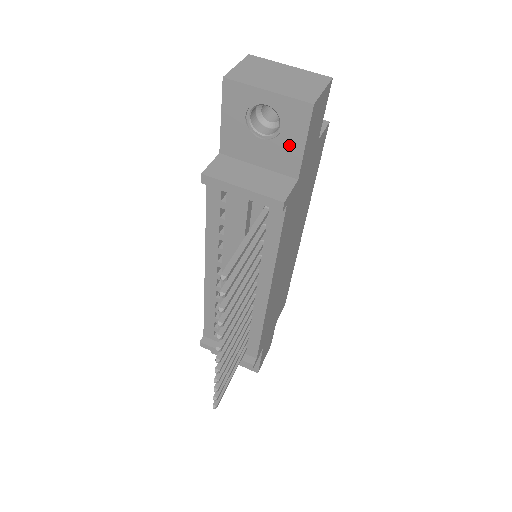
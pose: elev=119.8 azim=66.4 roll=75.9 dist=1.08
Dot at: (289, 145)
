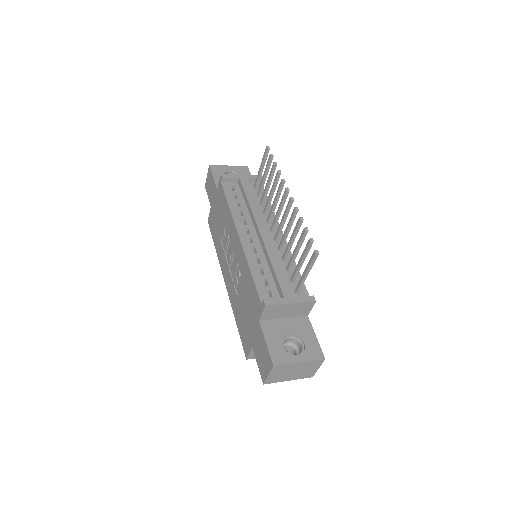
Dot at: occluded
